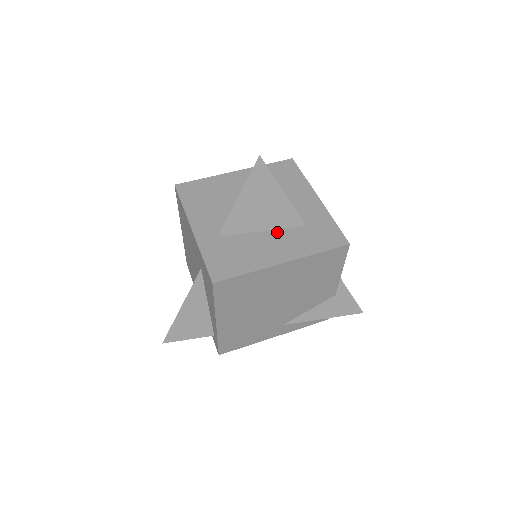
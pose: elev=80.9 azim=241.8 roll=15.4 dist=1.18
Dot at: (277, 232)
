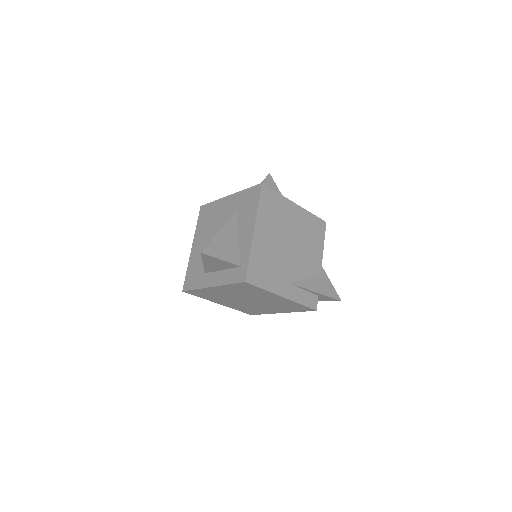
Dot at: occluded
